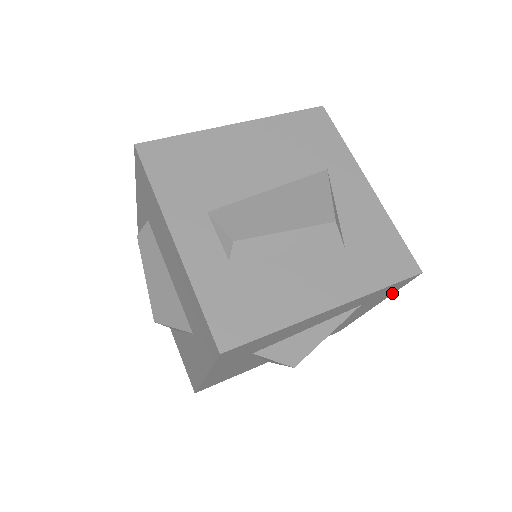
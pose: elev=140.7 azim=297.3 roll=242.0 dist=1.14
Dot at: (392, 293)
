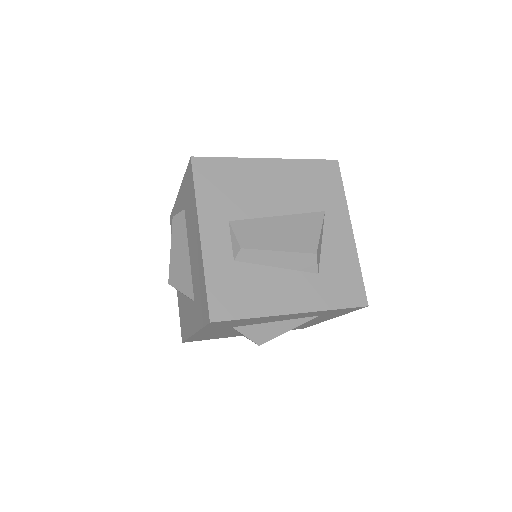
Dot at: (346, 313)
